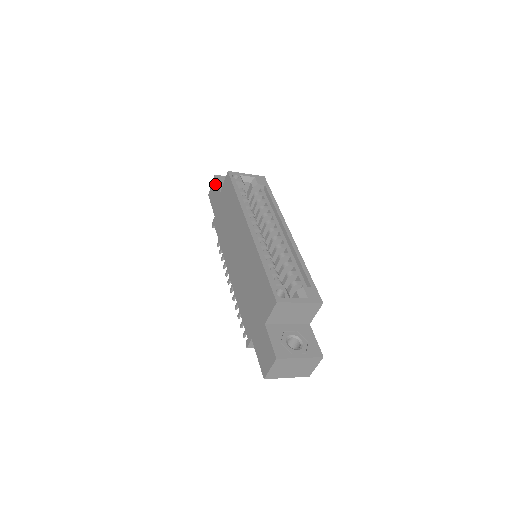
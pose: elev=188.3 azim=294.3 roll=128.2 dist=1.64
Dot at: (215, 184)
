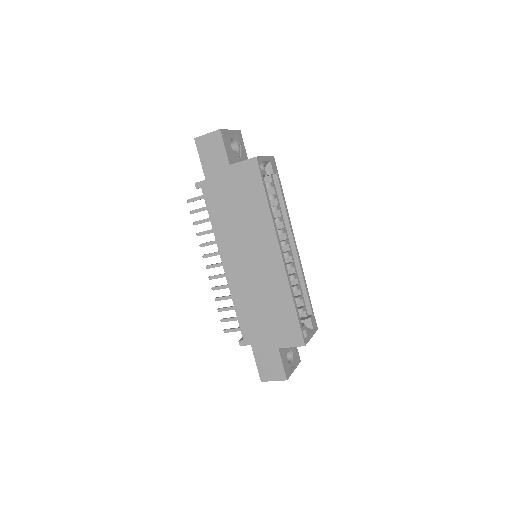
Dot at: (219, 143)
